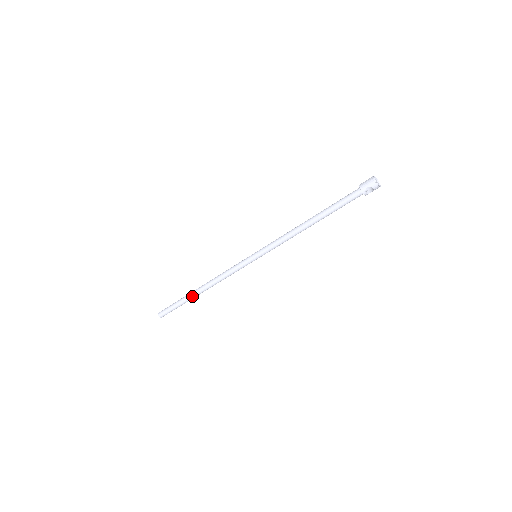
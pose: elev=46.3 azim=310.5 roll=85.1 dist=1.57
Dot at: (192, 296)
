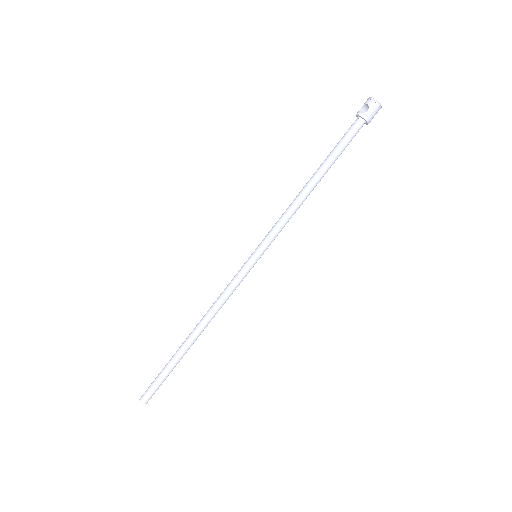
Dot at: (181, 346)
